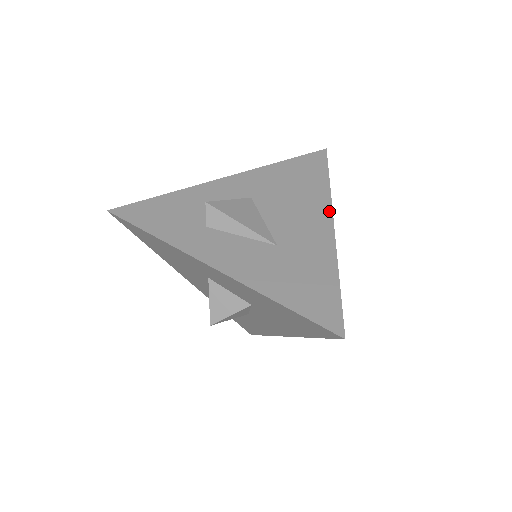
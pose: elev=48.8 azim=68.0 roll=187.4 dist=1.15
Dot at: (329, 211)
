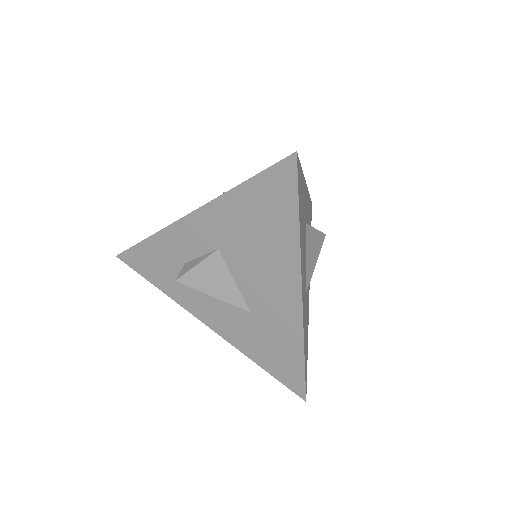
Dot at: (297, 276)
